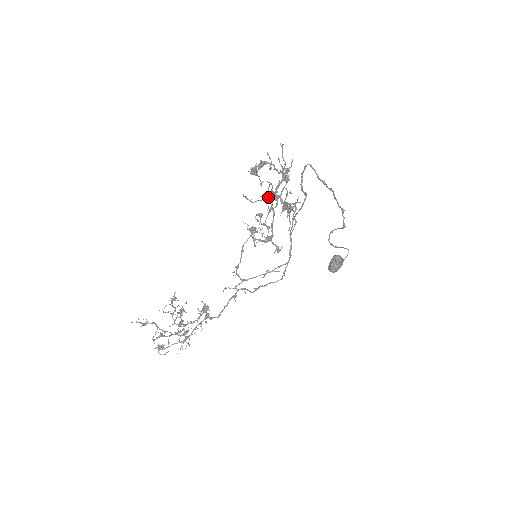
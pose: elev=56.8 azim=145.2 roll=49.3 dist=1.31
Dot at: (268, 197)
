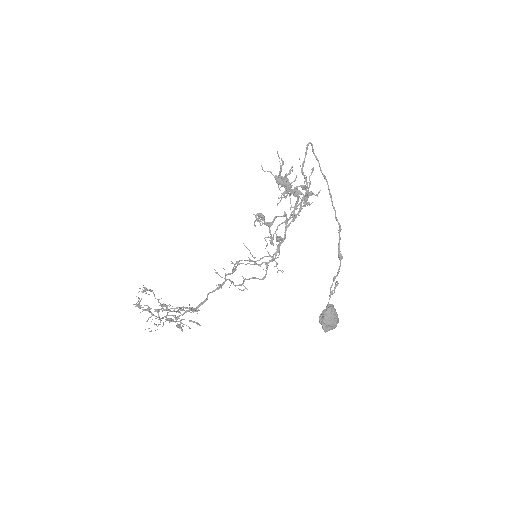
Dot at: (279, 178)
